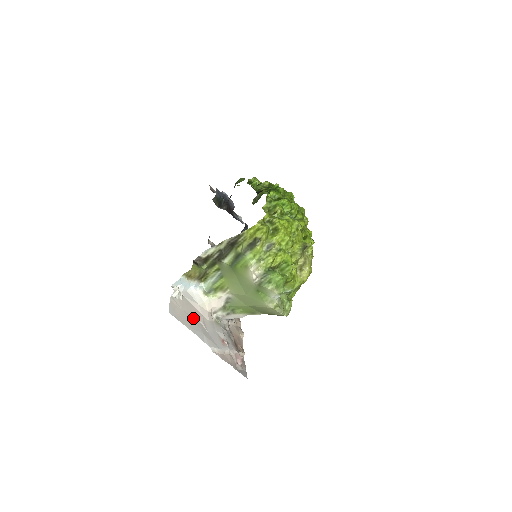
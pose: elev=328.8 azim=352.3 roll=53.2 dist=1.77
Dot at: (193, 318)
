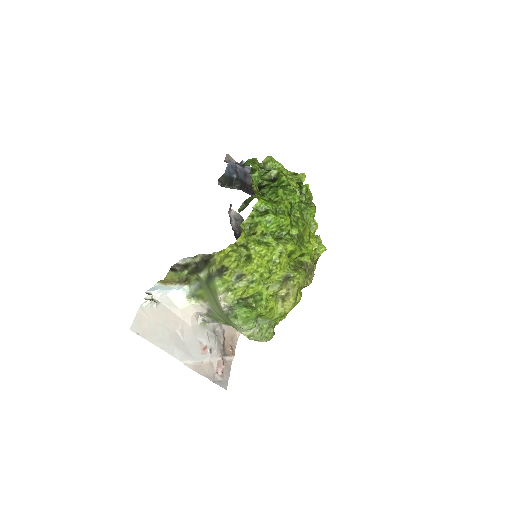
Dot at: (166, 328)
